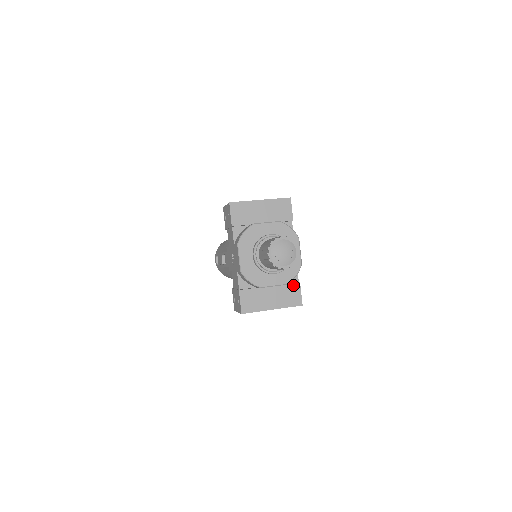
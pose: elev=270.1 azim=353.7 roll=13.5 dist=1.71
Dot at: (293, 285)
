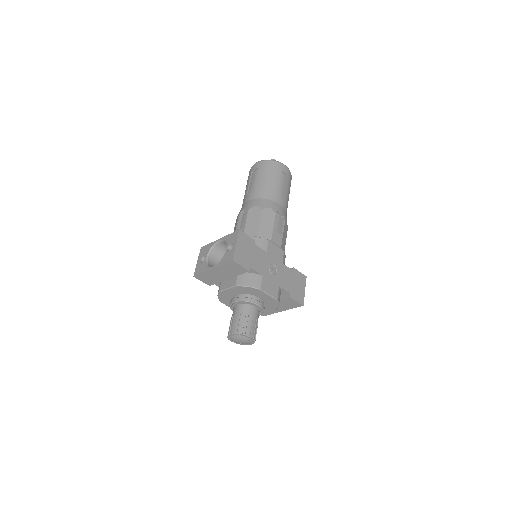
Dot at: (286, 299)
